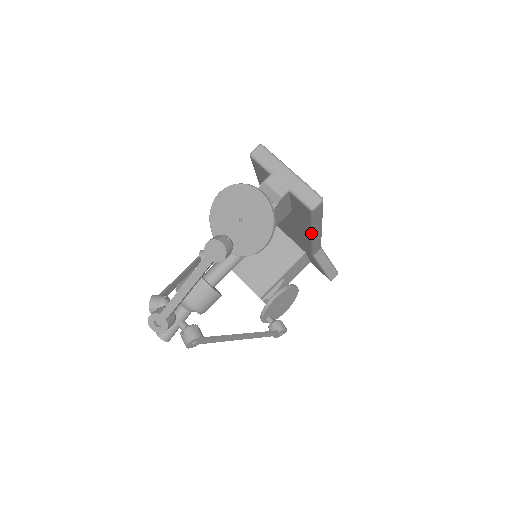
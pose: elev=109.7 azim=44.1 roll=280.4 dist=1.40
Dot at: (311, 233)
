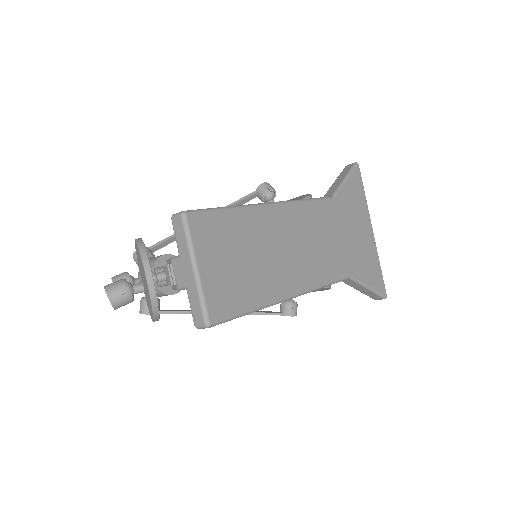
Dot at: occluded
